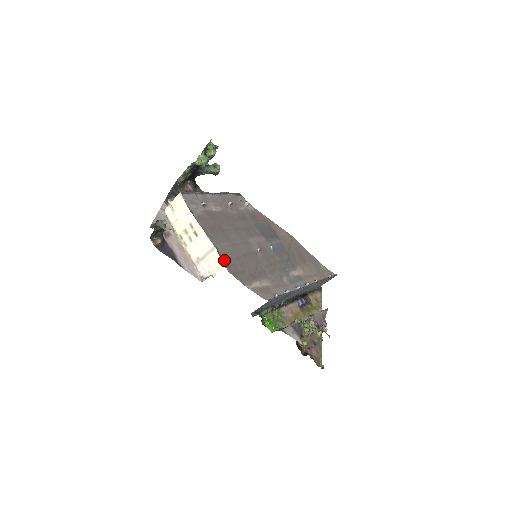
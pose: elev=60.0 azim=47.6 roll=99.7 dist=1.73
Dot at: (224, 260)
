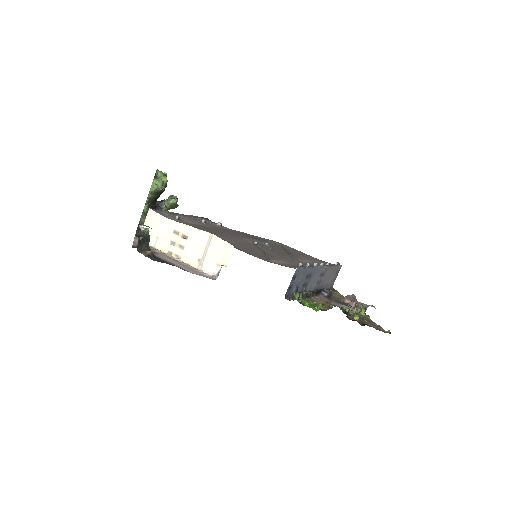
Dot at: occluded
